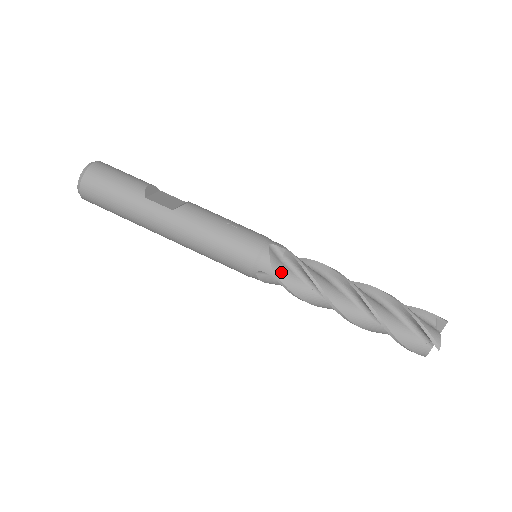
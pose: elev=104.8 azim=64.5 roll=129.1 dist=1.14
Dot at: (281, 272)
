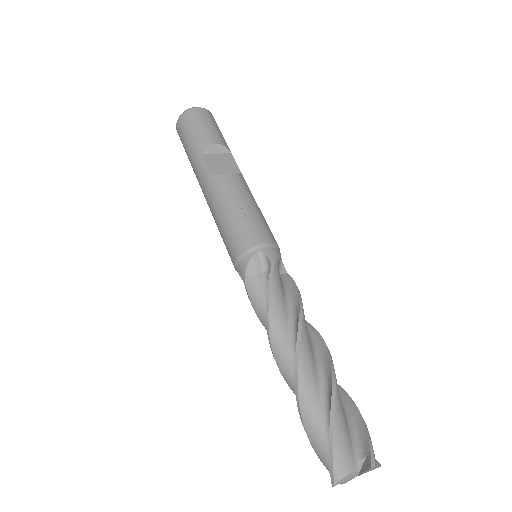
Dot at: (252, 284)
